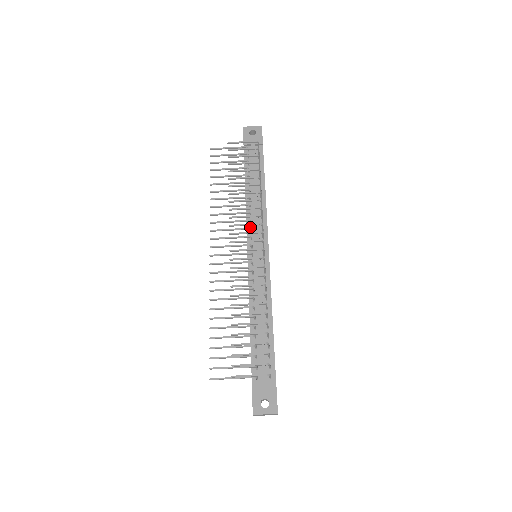
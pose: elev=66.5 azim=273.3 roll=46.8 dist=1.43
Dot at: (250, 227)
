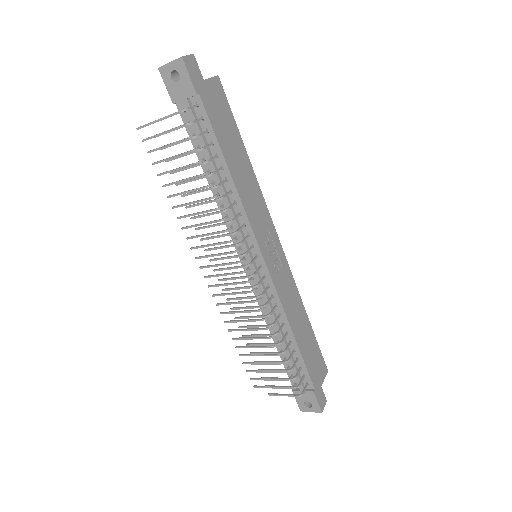
Dot at: occluded
